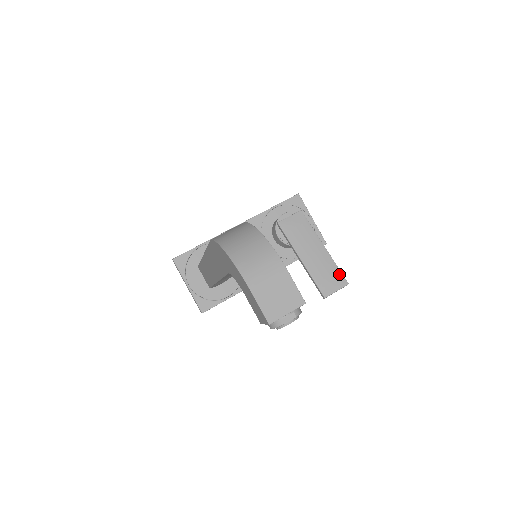
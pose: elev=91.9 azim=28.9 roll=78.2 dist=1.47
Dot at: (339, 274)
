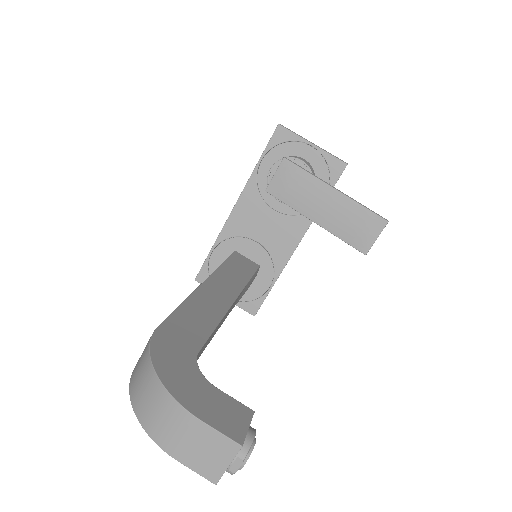
Dot at: (370, 215)
